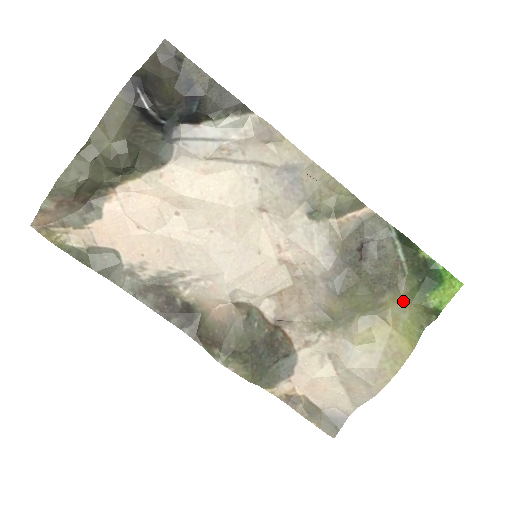
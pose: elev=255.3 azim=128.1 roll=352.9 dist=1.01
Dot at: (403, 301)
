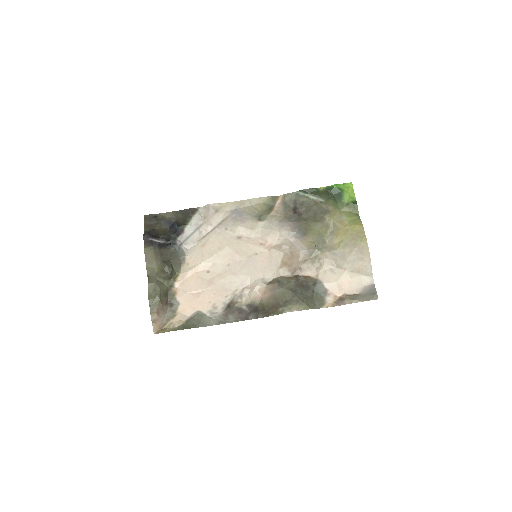
Dot at: (336, 213)
